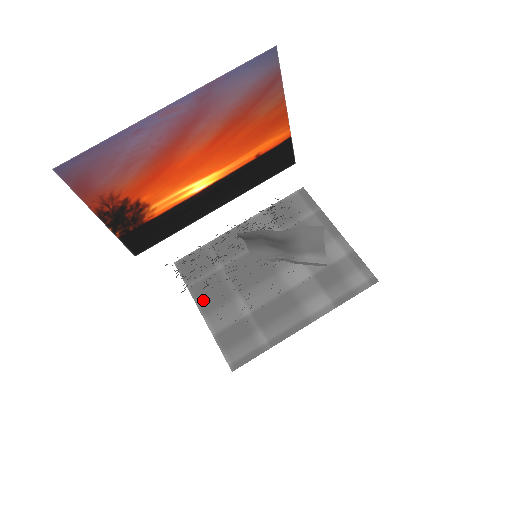
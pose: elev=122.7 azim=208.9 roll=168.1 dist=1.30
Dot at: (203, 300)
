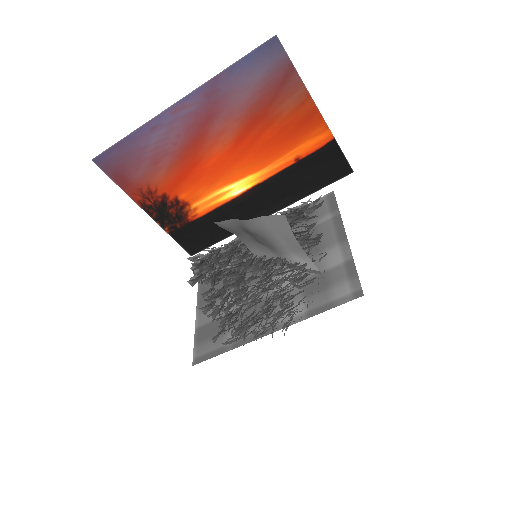
Dot at: occluded
